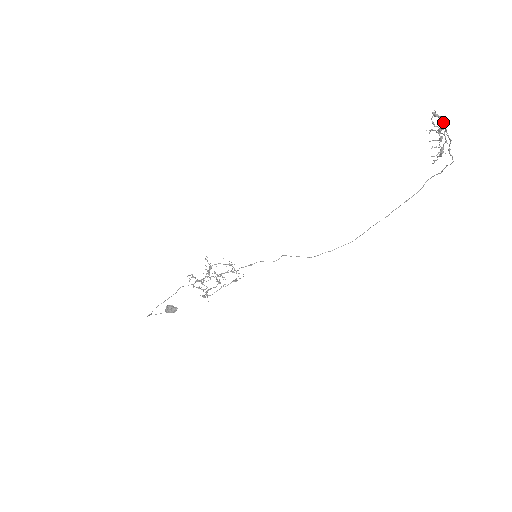
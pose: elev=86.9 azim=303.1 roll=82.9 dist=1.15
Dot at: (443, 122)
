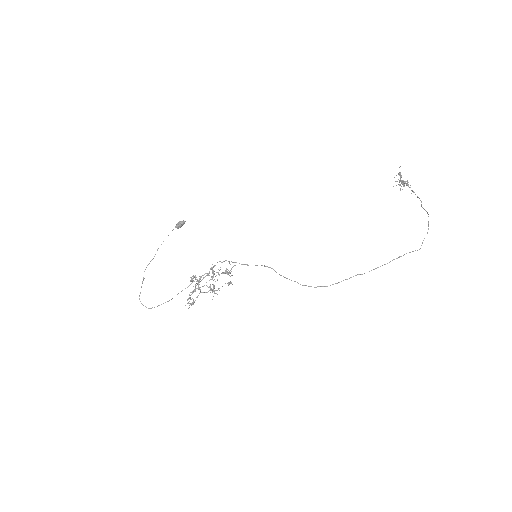
Dot at: occluded
